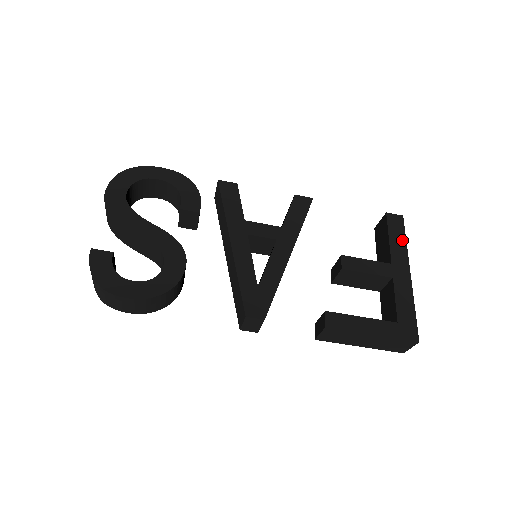
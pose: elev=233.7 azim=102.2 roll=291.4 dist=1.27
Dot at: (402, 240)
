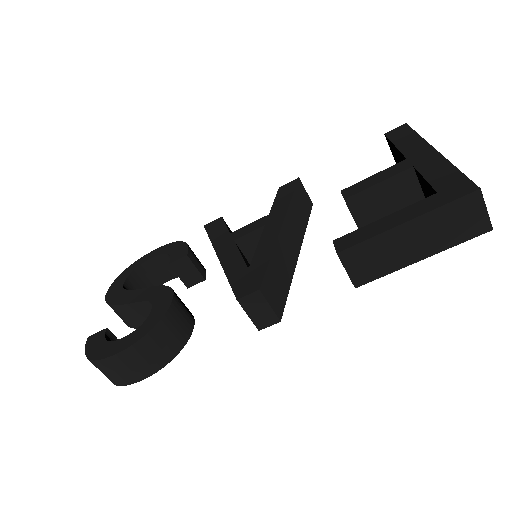
Dot at: (412, 137)
